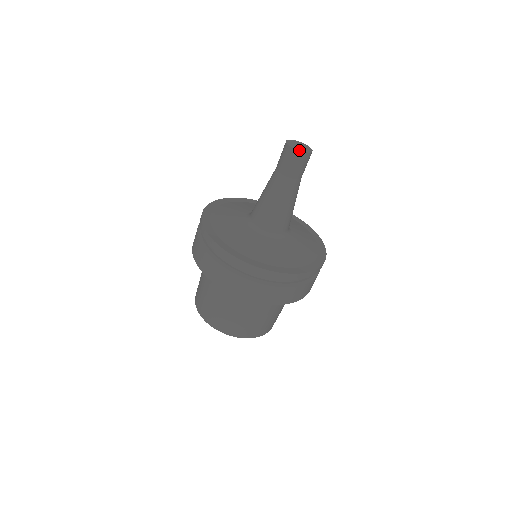
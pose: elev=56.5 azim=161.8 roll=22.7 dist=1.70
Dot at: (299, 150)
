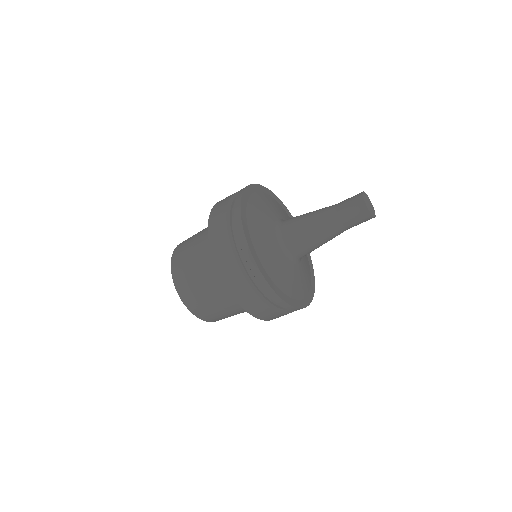
Dot at: (374, 216)
